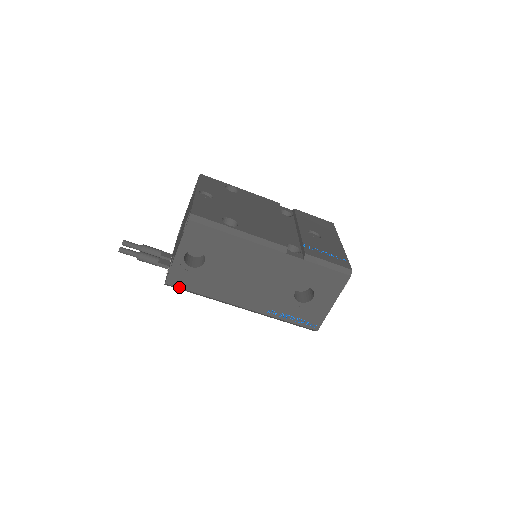
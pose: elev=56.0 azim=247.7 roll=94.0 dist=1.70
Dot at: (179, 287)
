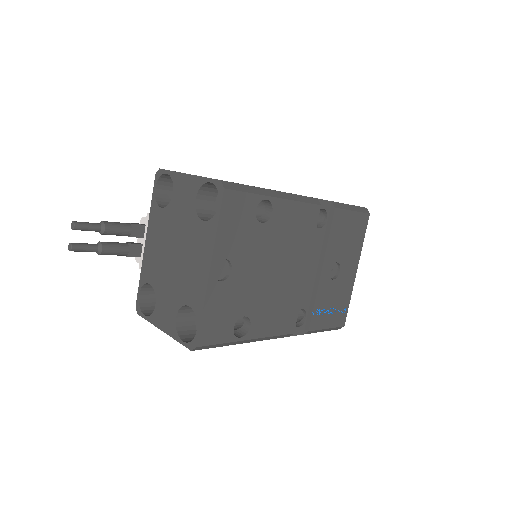
Dot at: occluded
